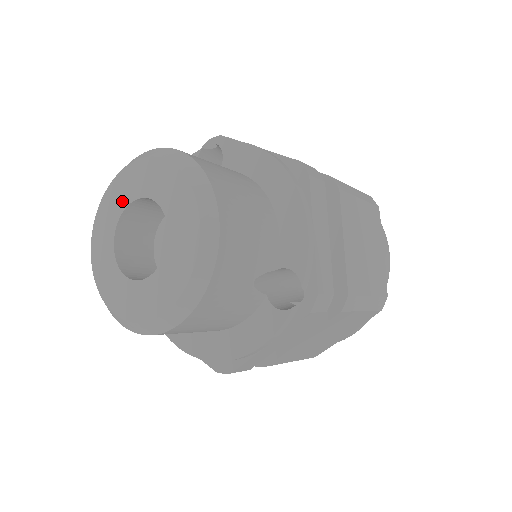
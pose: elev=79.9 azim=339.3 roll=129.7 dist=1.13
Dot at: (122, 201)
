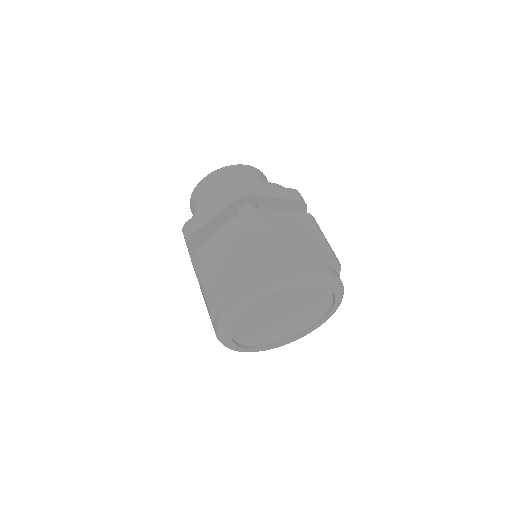
Dot at: occluded
